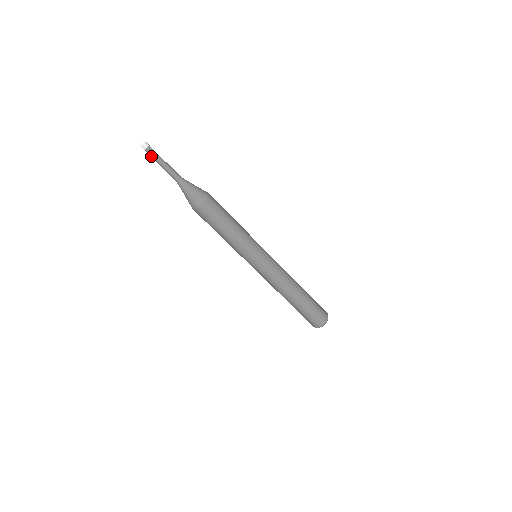
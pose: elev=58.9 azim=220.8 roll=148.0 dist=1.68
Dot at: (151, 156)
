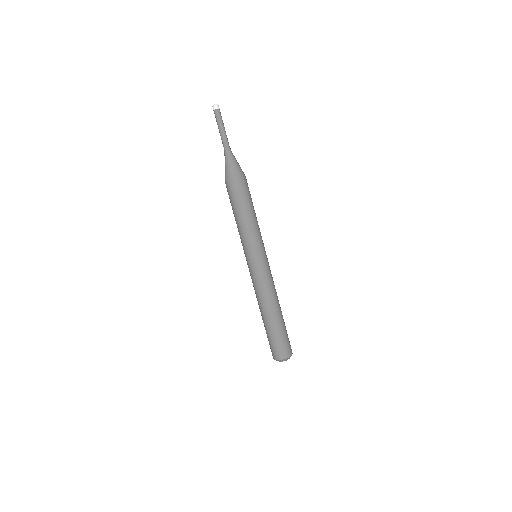
Dot at: (216, 117)
